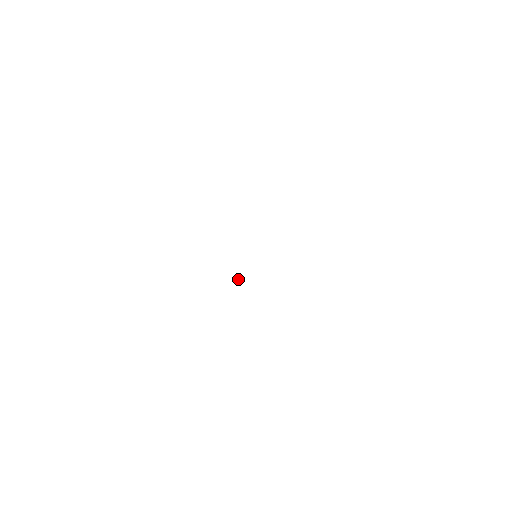
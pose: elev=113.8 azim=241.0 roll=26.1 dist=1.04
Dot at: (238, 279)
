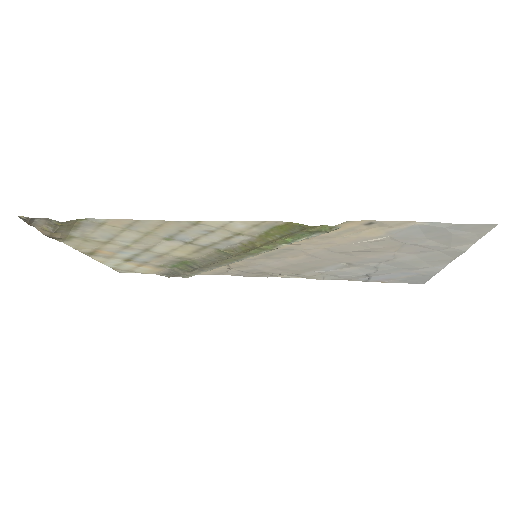
Dot at: (251, 249)
